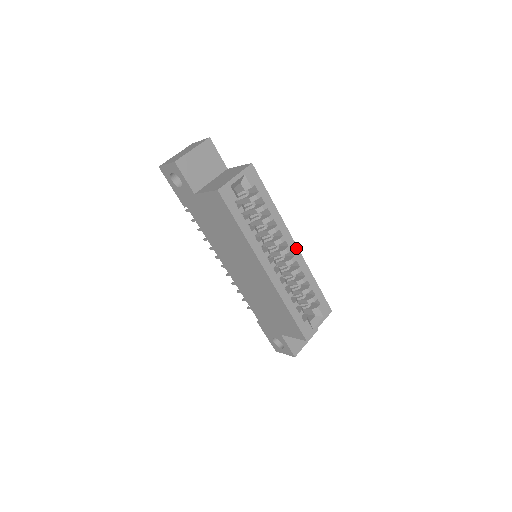
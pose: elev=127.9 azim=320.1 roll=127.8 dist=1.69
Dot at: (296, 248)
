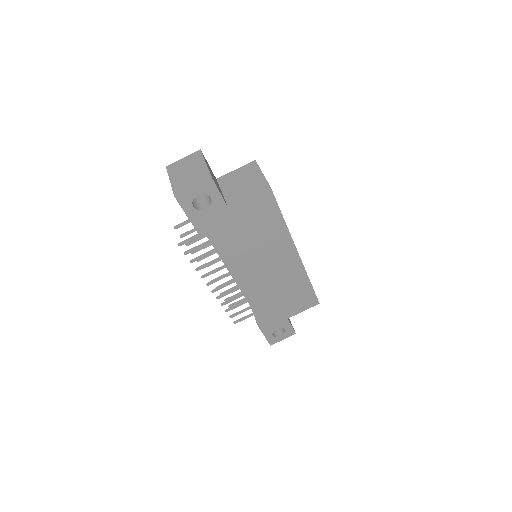
Dot at: occluded
